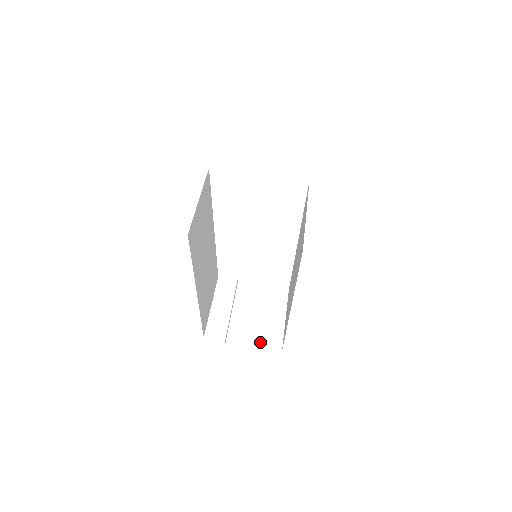
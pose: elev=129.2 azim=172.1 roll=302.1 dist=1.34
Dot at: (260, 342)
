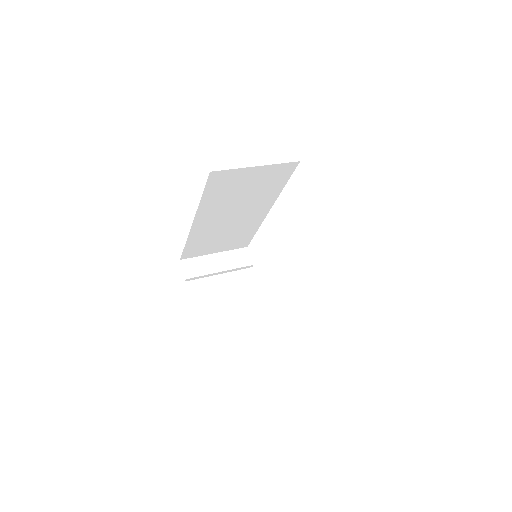
Dot at: (201, 311)
